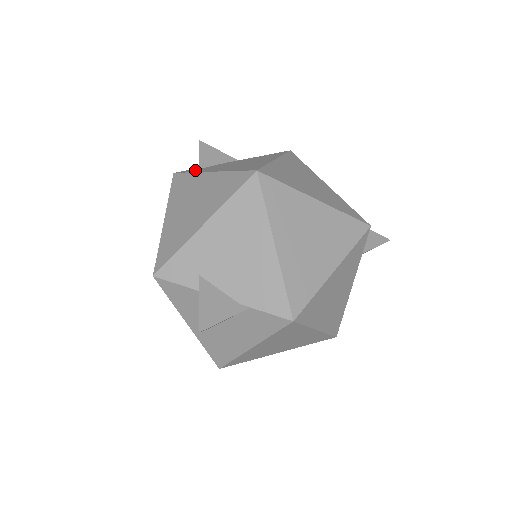
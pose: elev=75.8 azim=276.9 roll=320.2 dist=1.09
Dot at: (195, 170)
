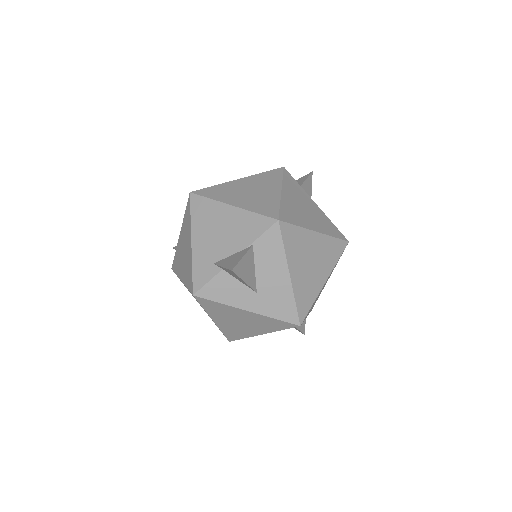
Dot at: occluded
